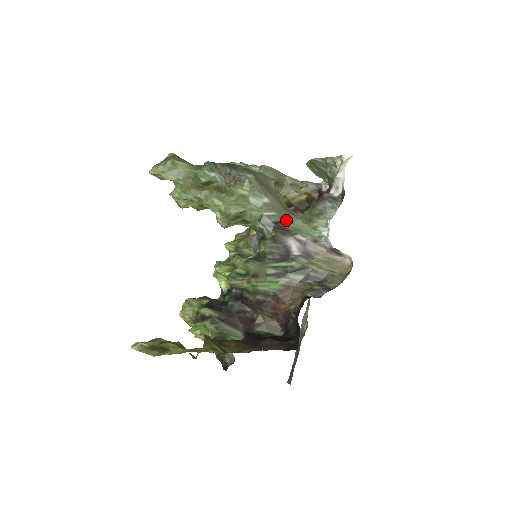
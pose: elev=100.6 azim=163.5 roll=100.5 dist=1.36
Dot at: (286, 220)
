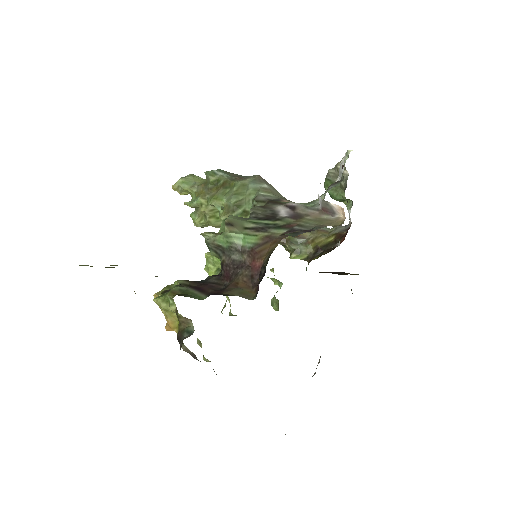
Dot at: (282, 200)
